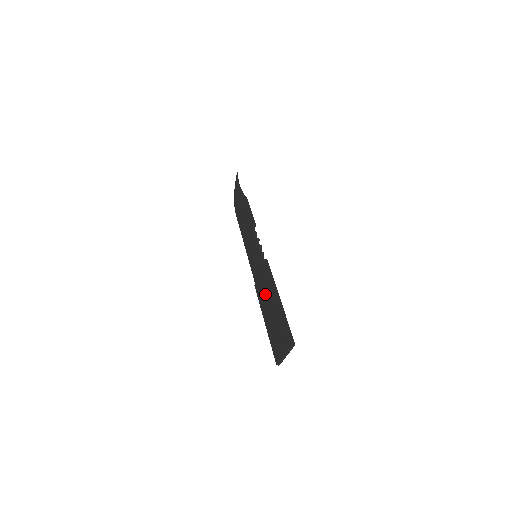
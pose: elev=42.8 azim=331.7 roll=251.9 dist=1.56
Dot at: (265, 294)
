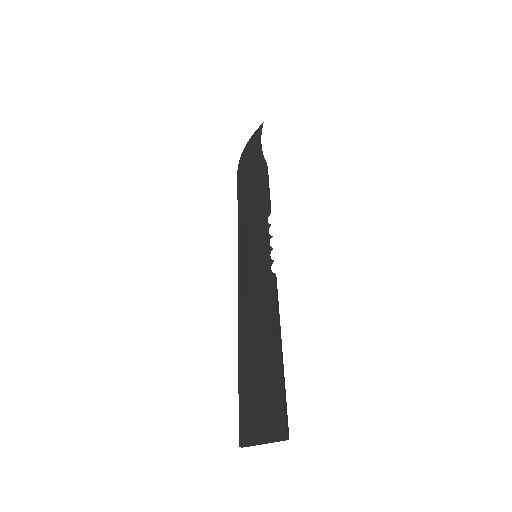
Dot at: (256, 323)
